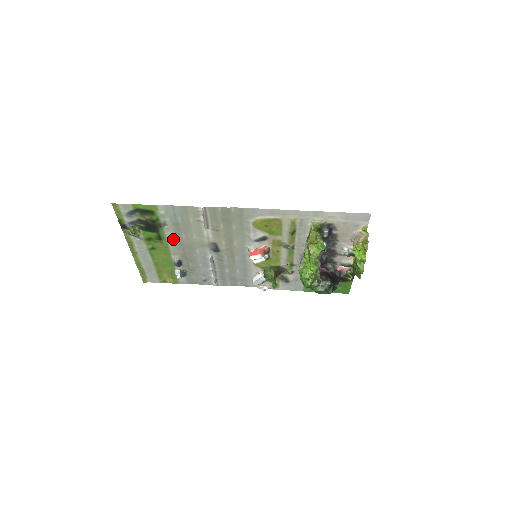
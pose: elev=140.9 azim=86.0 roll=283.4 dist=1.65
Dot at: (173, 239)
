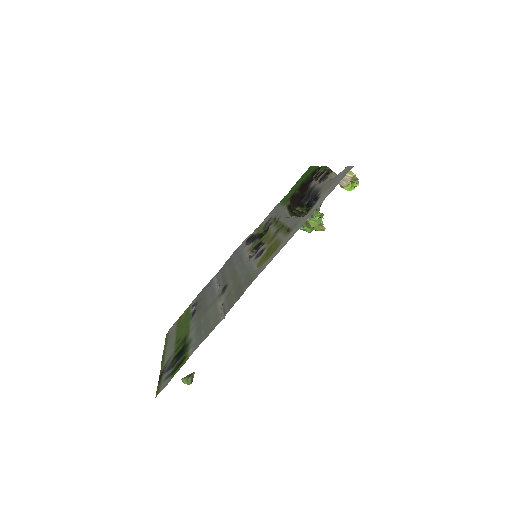
Dot at: (194, 328)
